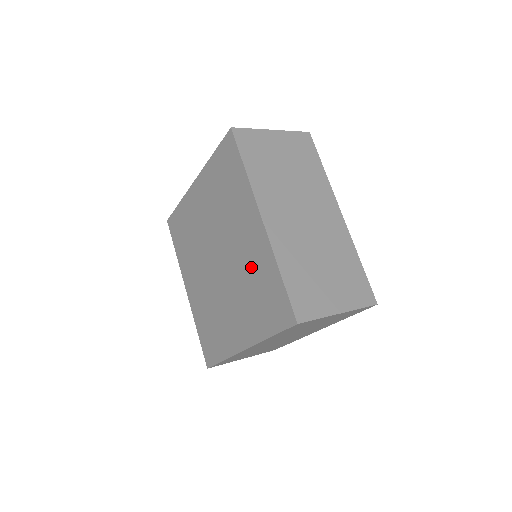
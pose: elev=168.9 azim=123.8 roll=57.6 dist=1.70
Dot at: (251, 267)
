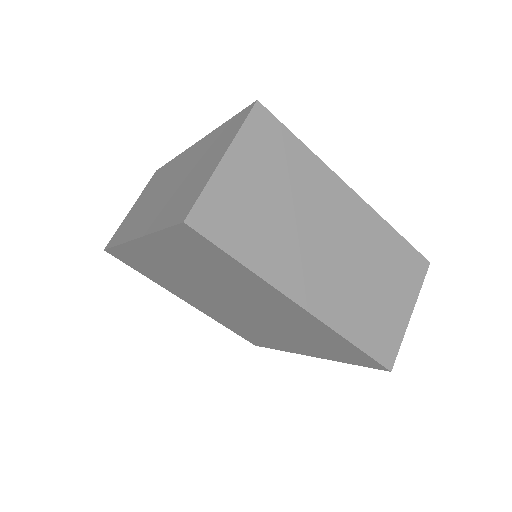
Dot at: (297, 326)
